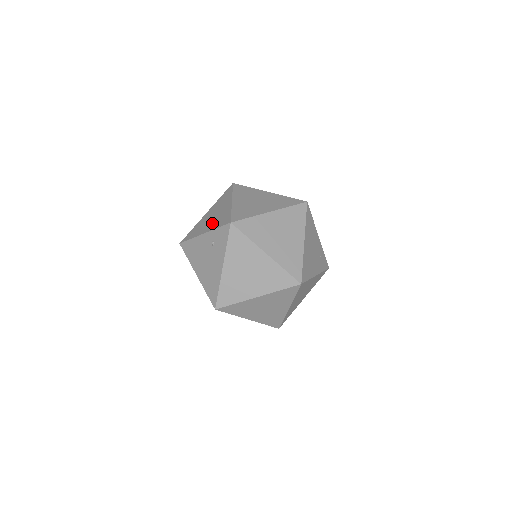
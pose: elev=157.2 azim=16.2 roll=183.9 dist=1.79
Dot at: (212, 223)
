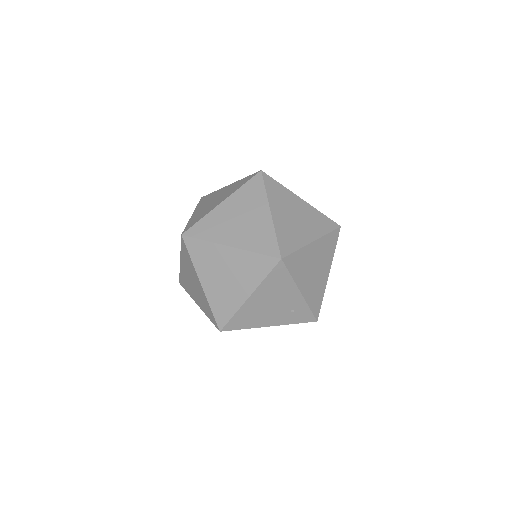
Dot at: (201, 210)
